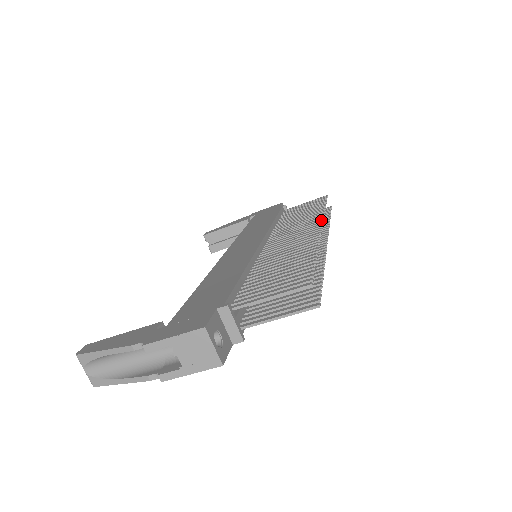
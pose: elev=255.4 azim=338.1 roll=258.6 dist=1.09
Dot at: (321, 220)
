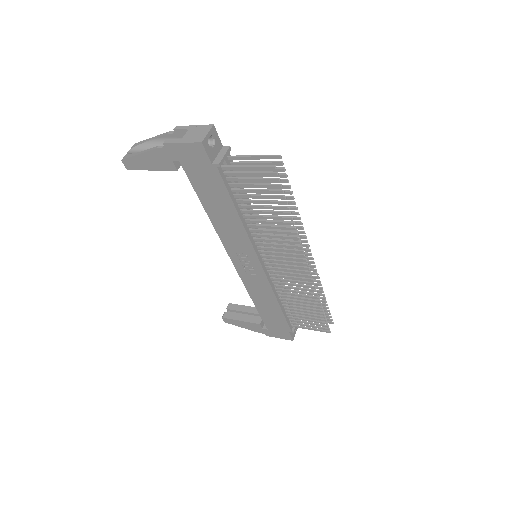
Dot at: (315, 265)
